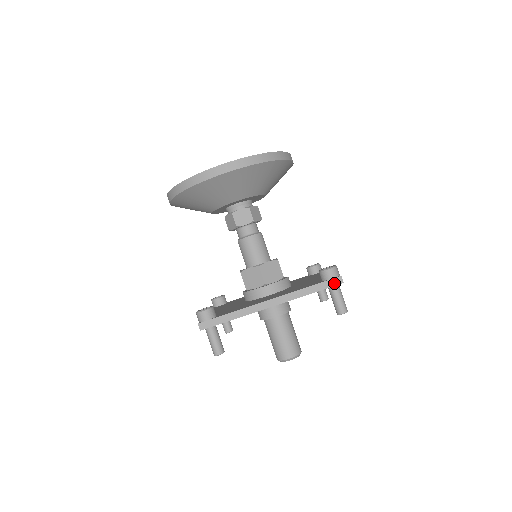
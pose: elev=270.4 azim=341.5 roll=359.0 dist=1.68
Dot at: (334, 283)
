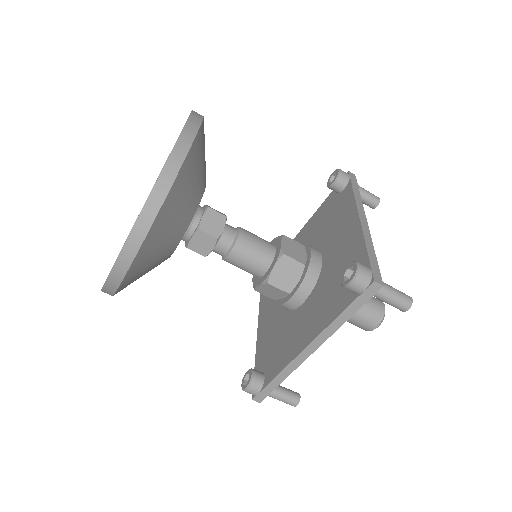
Dot at: (370, 293)
